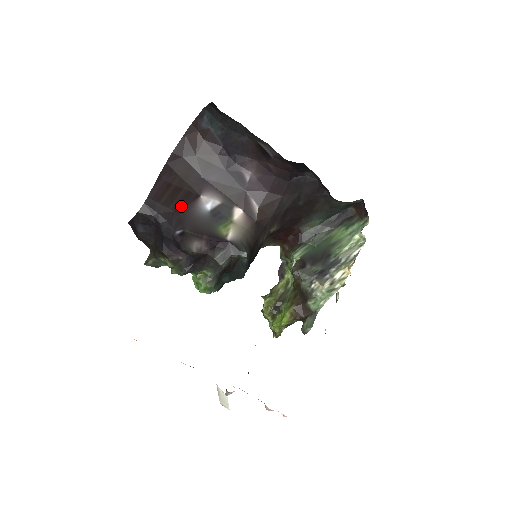
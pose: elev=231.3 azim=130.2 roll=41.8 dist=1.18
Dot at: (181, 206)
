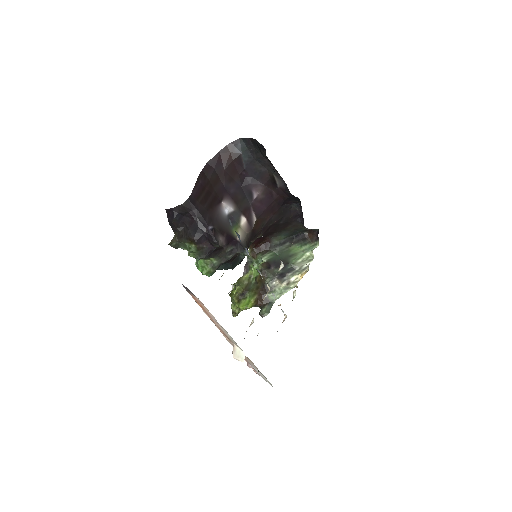
Dot at: (211, 207)
